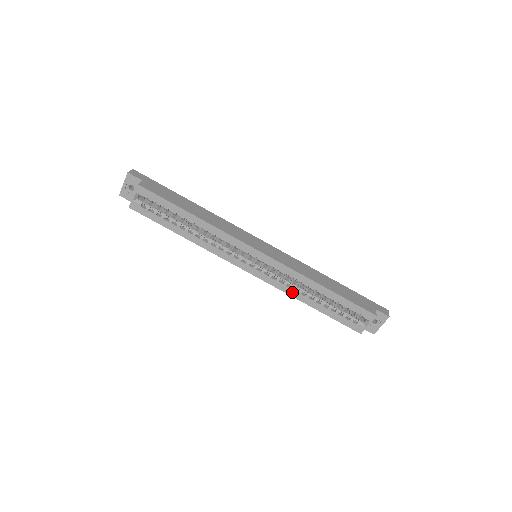
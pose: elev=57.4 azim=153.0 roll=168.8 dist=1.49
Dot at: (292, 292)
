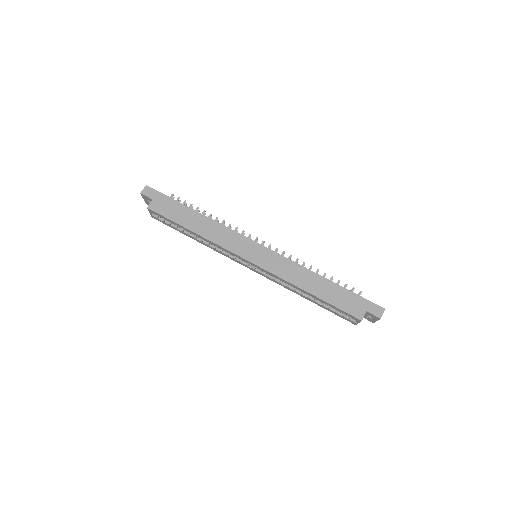
Dot at: (289, 288)
